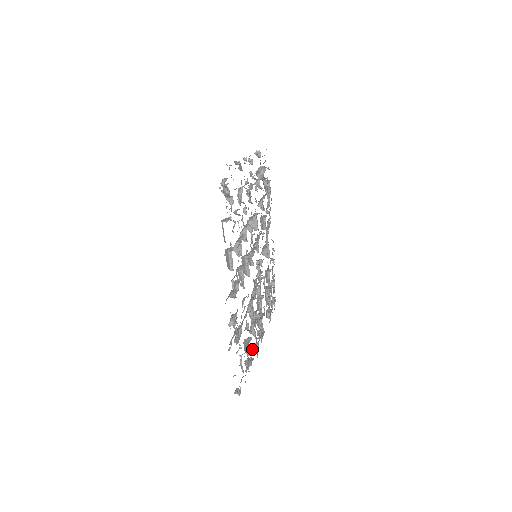
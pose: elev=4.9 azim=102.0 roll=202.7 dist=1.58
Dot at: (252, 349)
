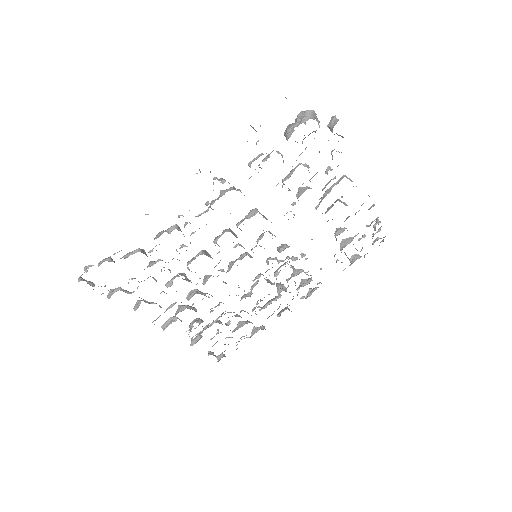
Dot at: (280, 311)
